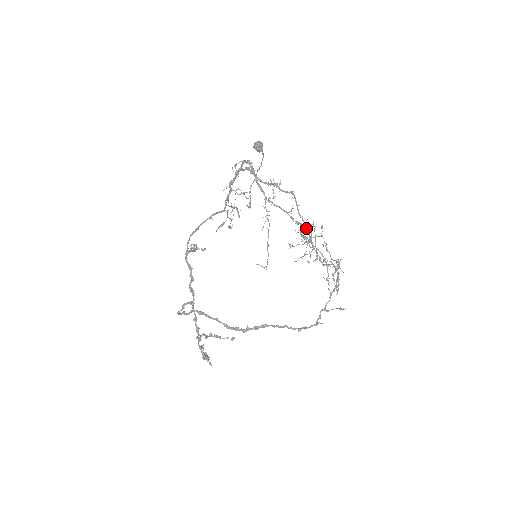
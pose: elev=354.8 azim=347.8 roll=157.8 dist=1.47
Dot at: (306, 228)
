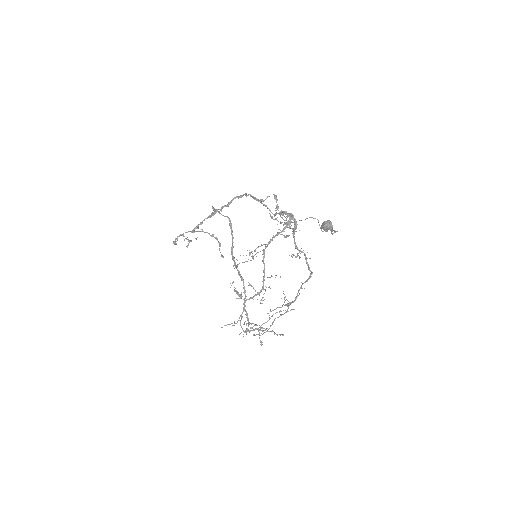
Dot at: (256, 294)
